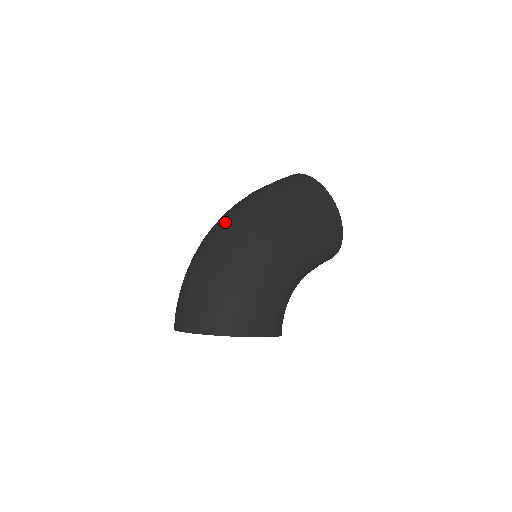
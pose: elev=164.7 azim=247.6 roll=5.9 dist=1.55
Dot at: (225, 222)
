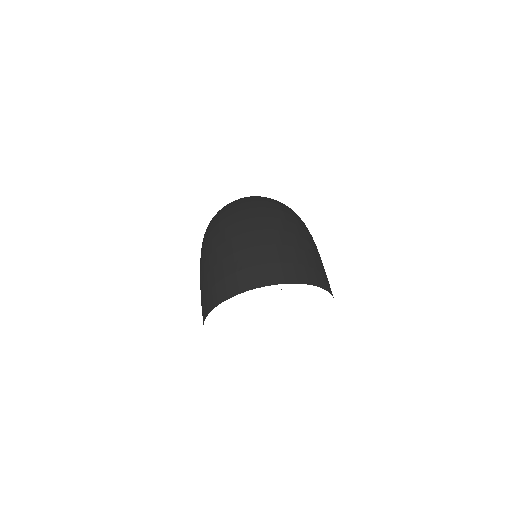
Dot at: (258, 200)
